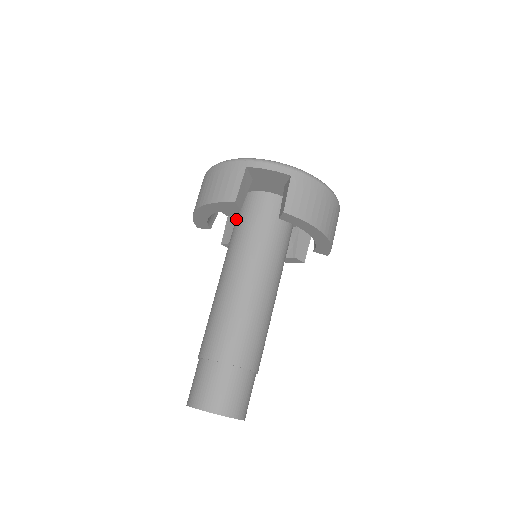
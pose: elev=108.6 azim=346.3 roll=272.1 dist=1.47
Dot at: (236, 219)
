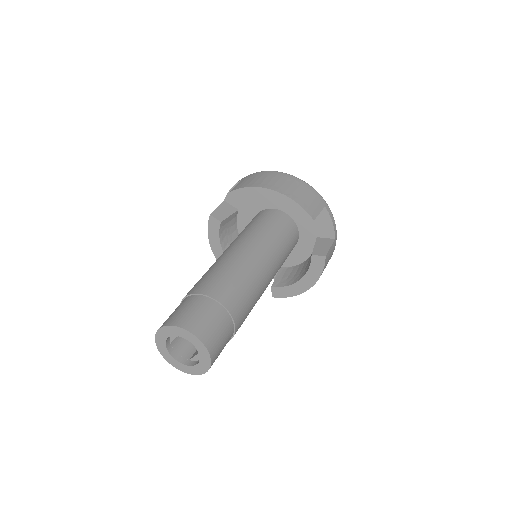
Dot at: occluded
